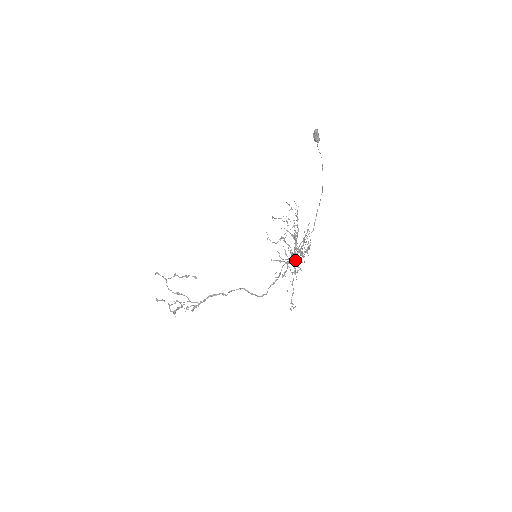
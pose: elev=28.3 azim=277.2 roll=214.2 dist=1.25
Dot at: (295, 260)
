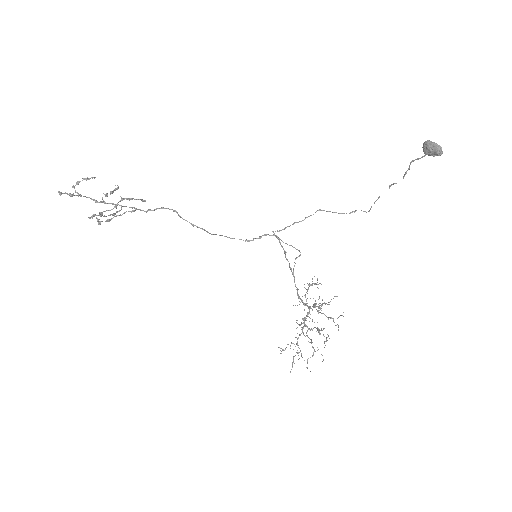
Dot at: occluded
